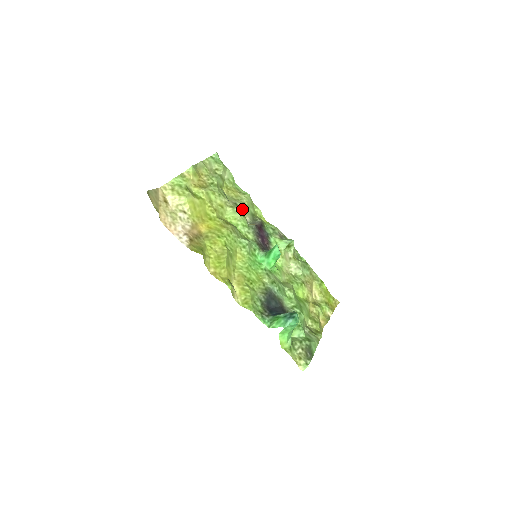
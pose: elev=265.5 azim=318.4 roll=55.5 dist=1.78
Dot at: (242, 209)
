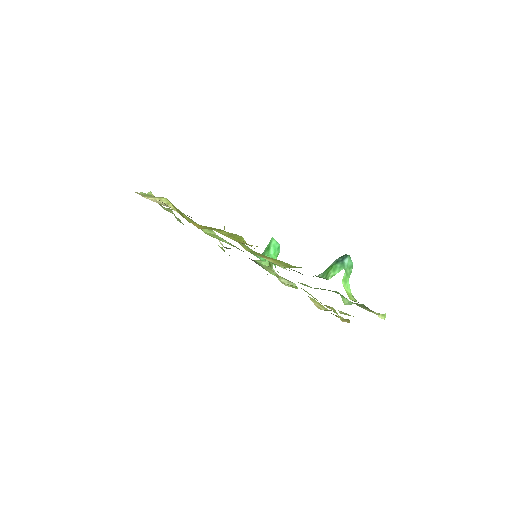
Dot at: occluded
